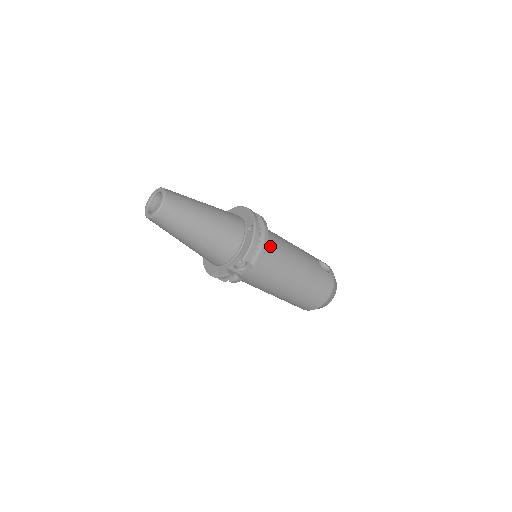
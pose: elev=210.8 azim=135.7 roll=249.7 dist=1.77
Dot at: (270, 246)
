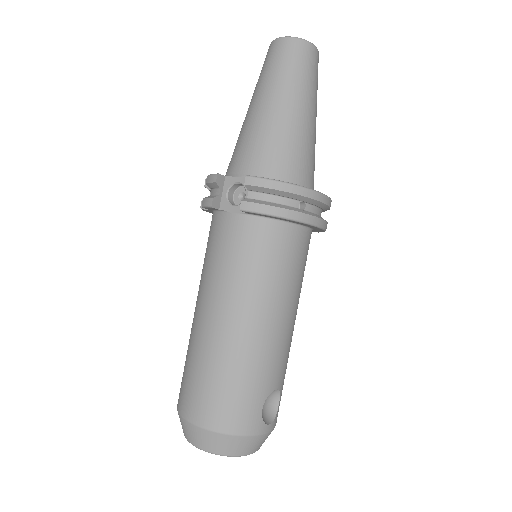
Dot at: (283, 241)
